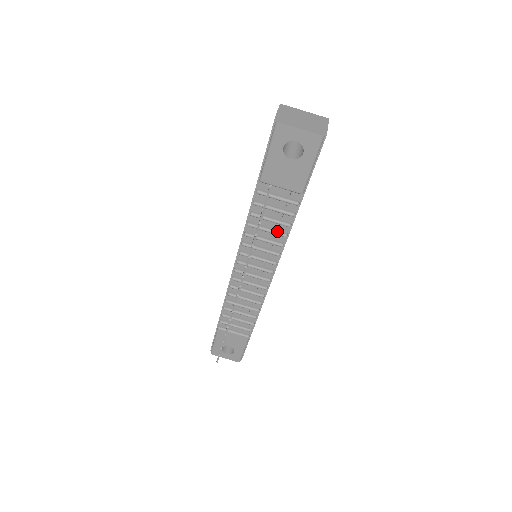
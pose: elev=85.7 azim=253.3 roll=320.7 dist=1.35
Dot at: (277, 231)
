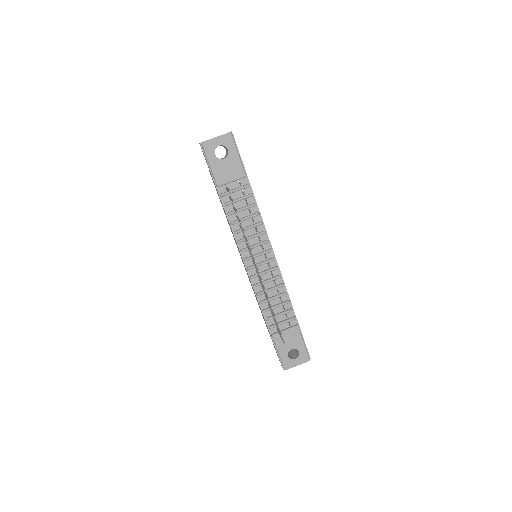
Dot at: (251, 215)
